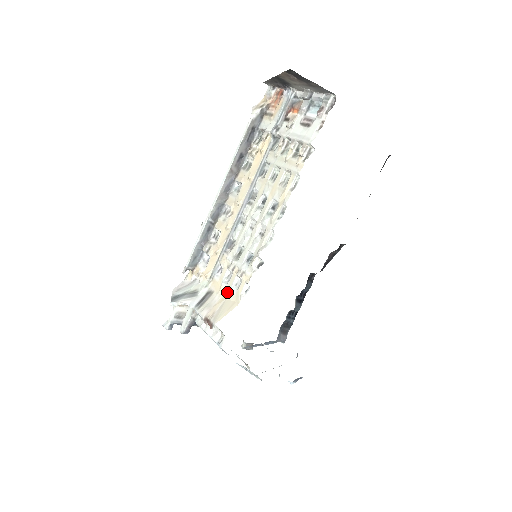
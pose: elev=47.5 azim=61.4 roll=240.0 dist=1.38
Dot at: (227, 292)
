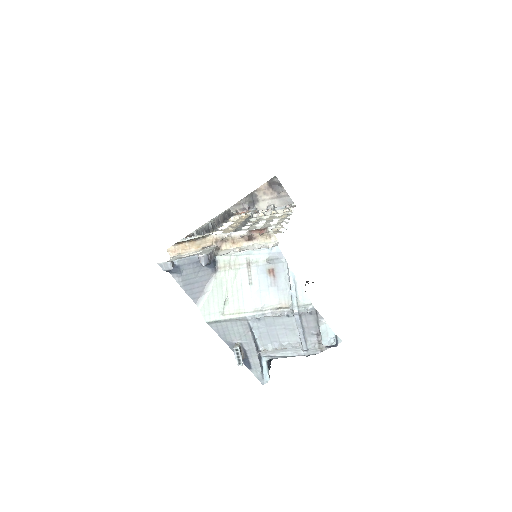
Dot at: occluded
